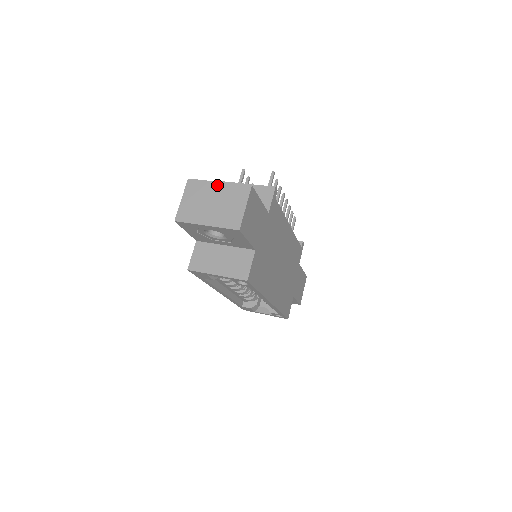
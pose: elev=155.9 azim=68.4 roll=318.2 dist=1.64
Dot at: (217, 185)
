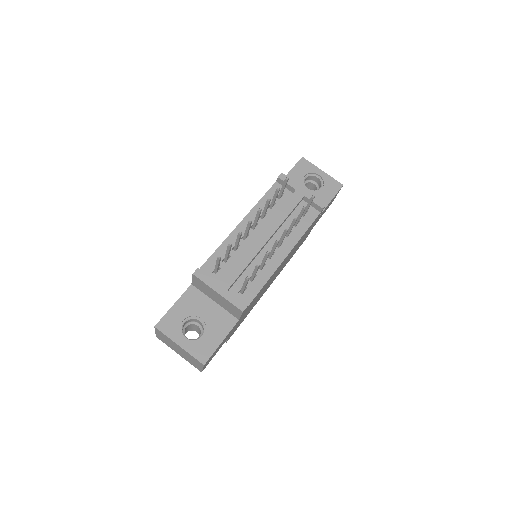
Dot at: (178, 346)
